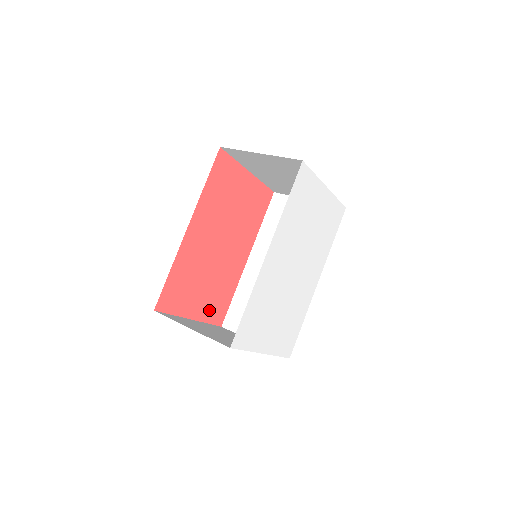
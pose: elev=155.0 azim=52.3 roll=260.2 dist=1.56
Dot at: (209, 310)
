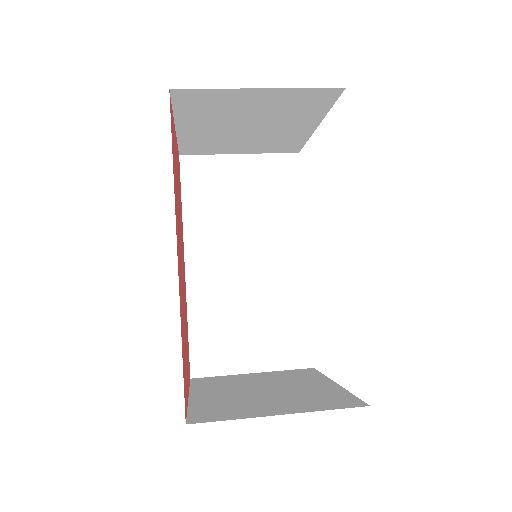
Dot at: occluded
